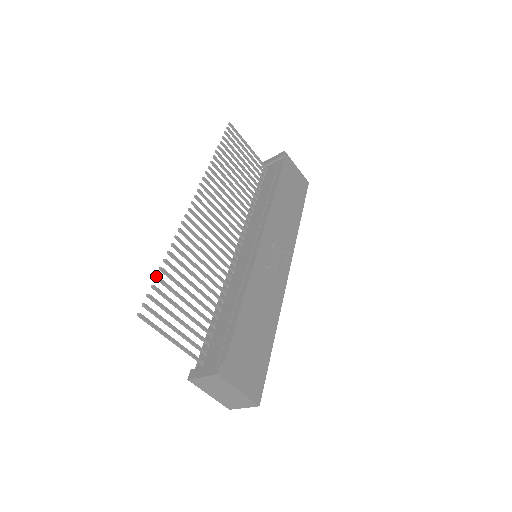
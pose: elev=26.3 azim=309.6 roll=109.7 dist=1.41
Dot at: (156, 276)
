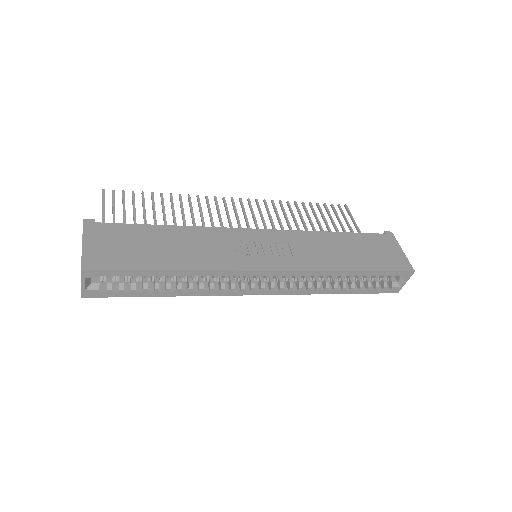
Dot at: occluded
